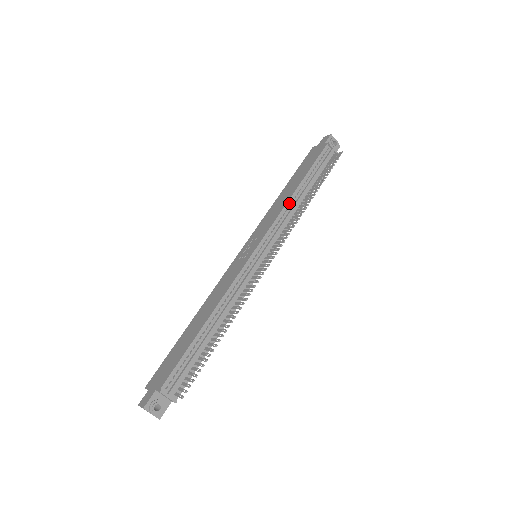
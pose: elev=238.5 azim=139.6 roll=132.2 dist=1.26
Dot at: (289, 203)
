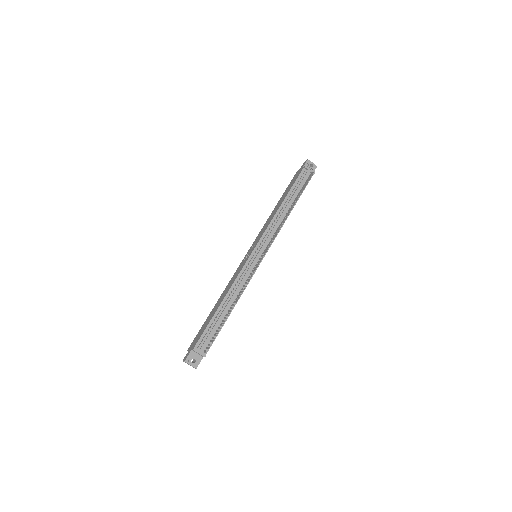
Dot at: (276, 215)
